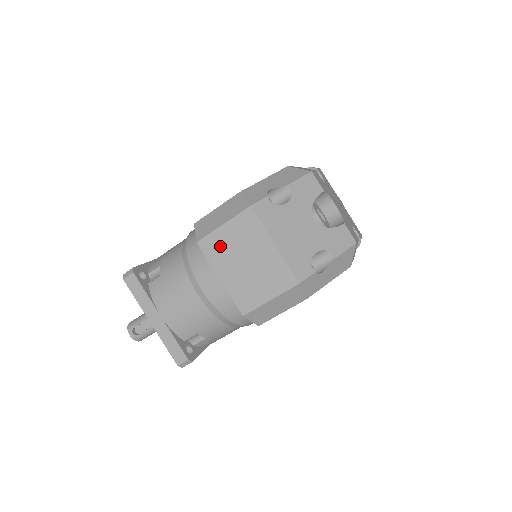
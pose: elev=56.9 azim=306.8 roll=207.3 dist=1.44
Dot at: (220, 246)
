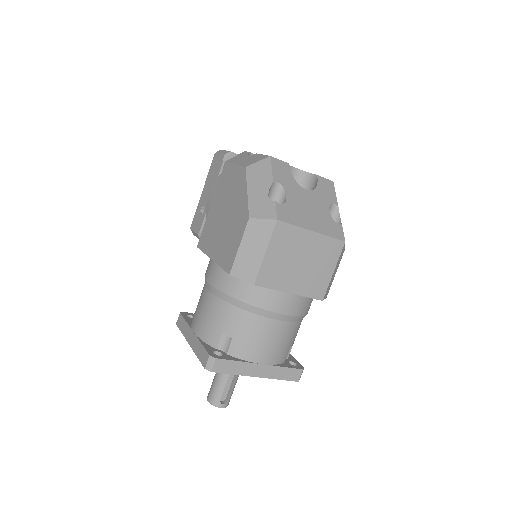
Dot at: (274, 270)
